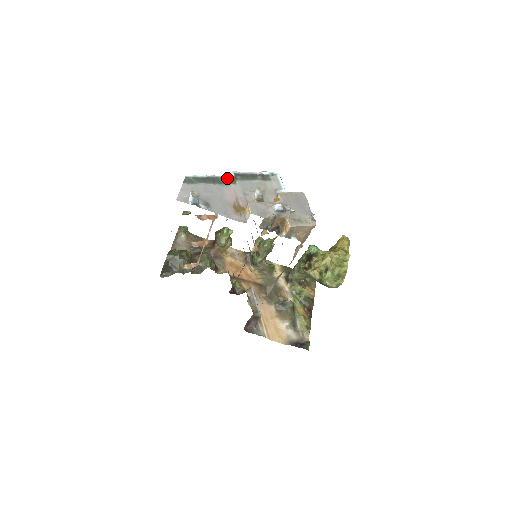
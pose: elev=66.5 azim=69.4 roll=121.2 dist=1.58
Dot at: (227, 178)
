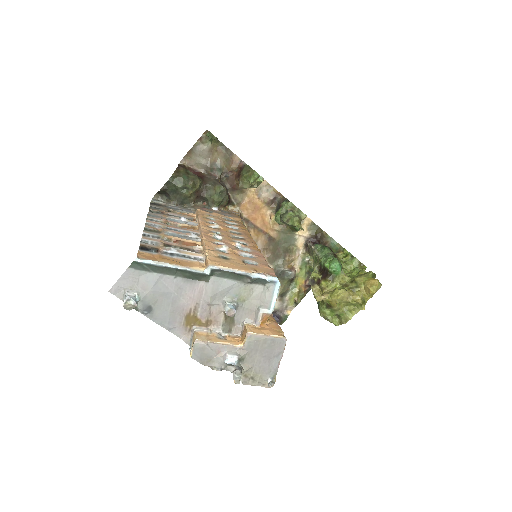
Dot at: (197, 274)
